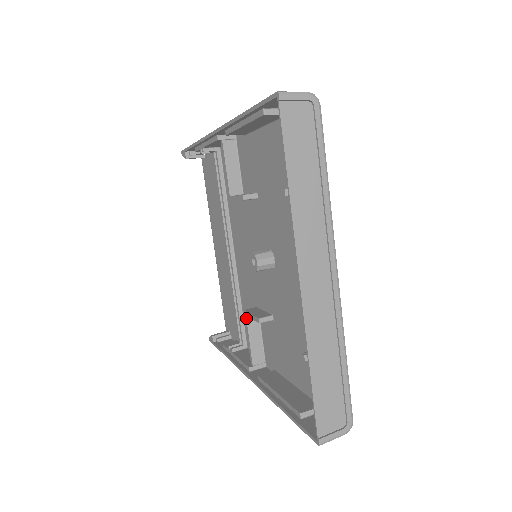
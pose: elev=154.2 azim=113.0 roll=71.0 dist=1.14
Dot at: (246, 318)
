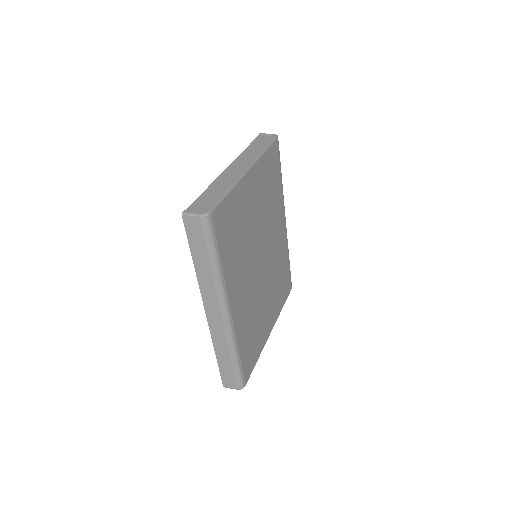
Dot at: occluded
